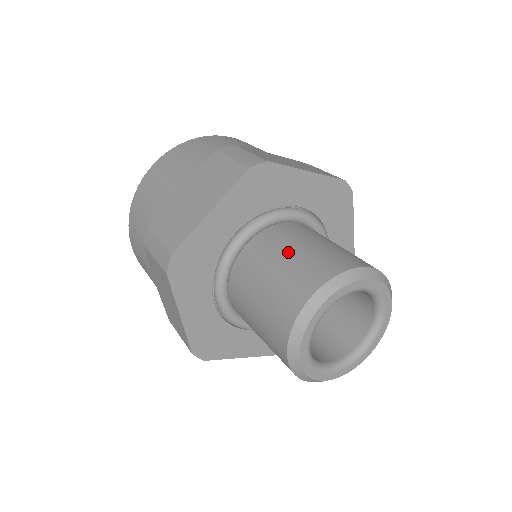
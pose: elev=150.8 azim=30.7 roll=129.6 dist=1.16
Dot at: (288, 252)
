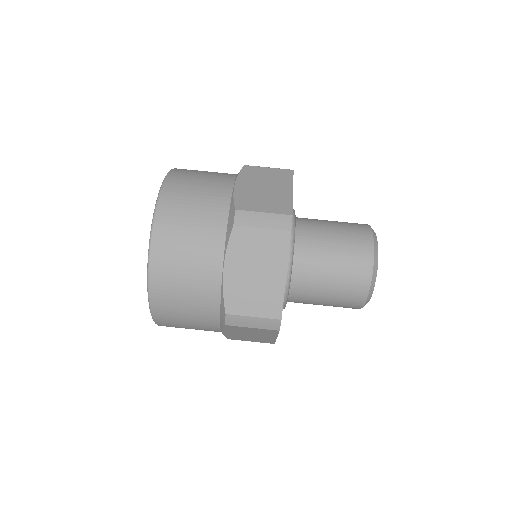
Dot at: (323, 299)
